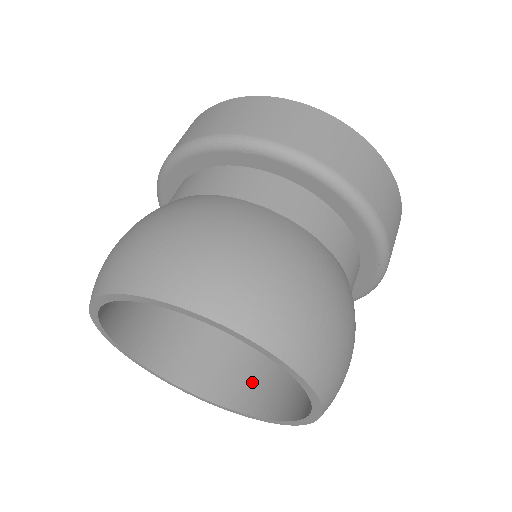
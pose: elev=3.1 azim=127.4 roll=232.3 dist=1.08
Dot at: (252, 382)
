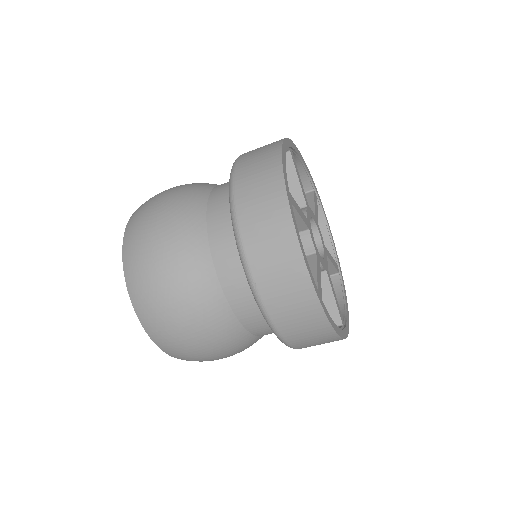
Dot at: occluded
